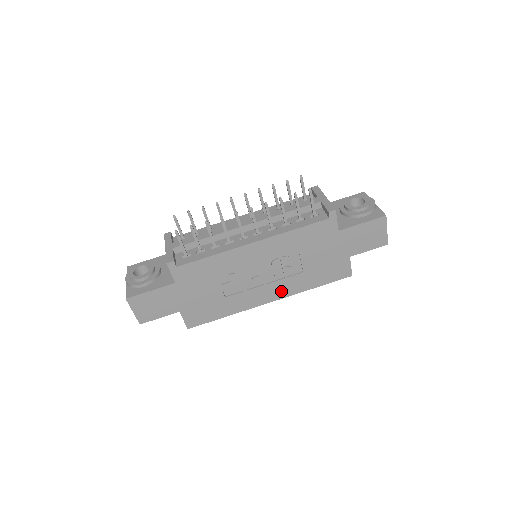
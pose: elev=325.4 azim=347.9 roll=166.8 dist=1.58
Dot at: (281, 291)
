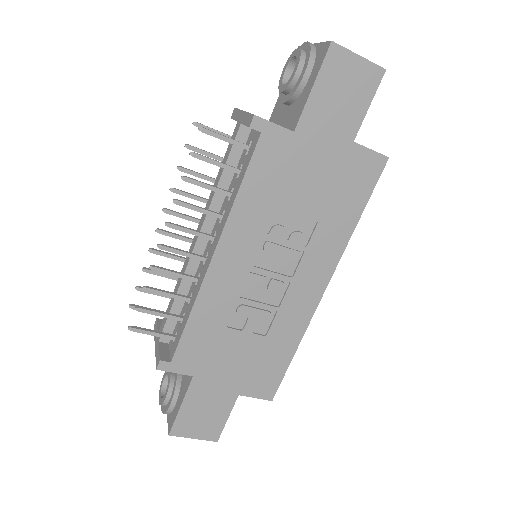
Dot at: (321, 267)
